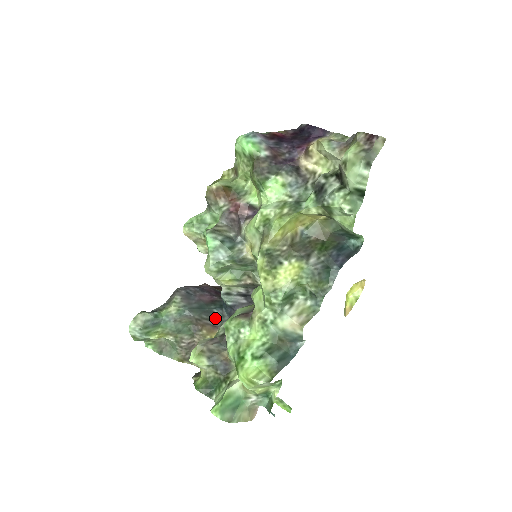
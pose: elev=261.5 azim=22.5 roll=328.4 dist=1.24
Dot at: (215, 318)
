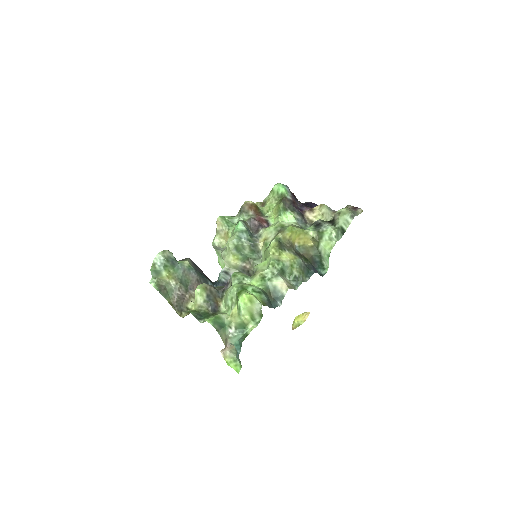
Dot at: occluded
